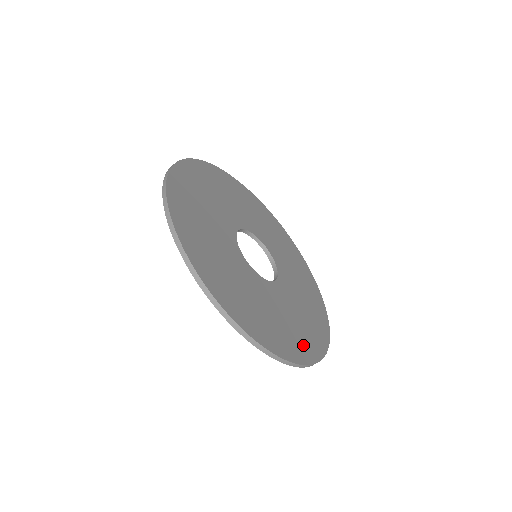
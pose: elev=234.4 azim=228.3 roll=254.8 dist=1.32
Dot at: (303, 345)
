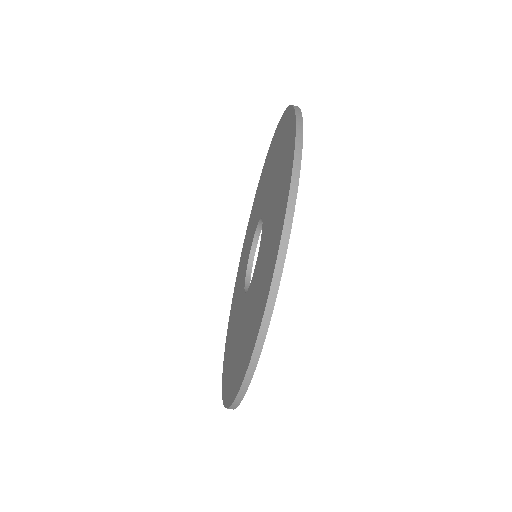
Dot at: occluded
